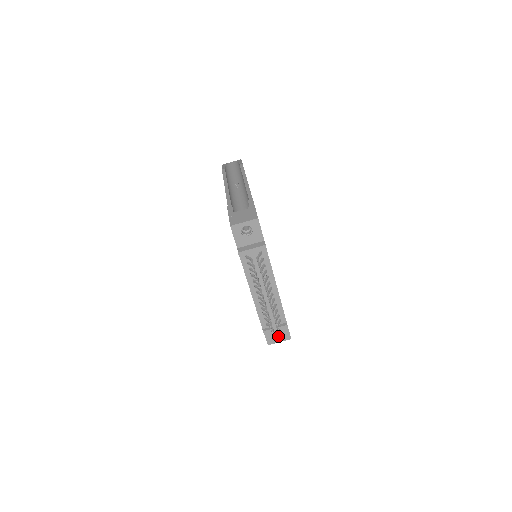
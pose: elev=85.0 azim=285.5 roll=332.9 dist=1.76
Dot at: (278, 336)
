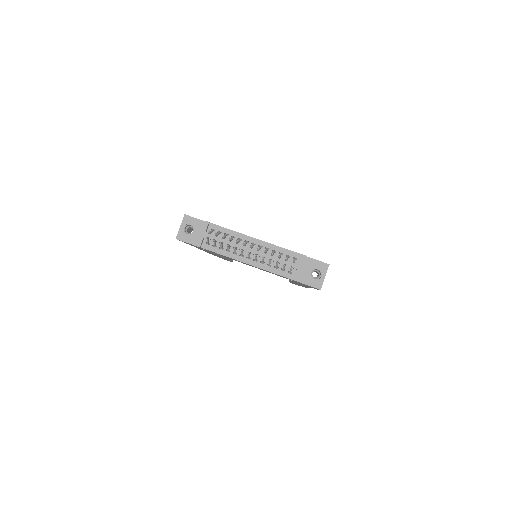
Dot at: (320, 275)
